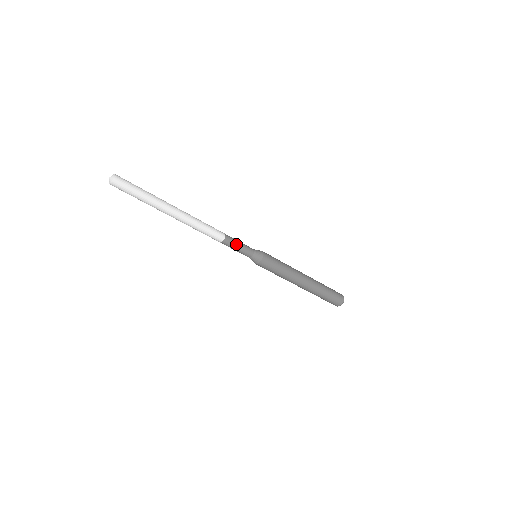
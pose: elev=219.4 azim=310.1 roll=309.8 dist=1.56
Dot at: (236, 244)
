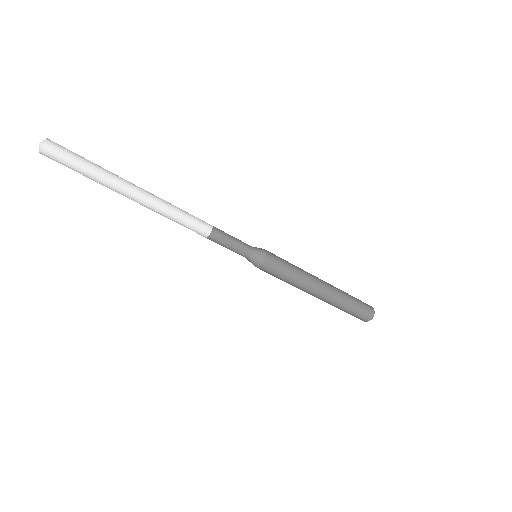
Dot at: (228, 236)
